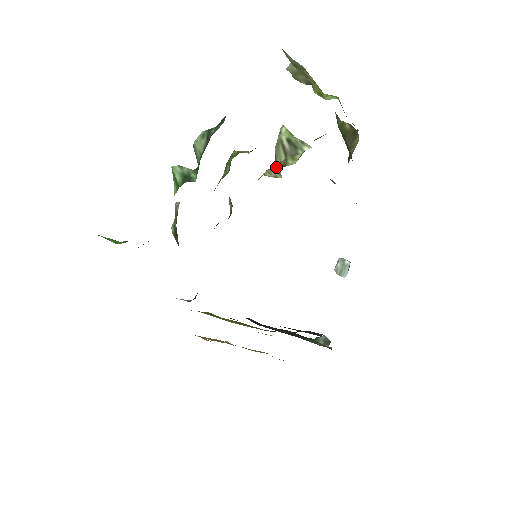
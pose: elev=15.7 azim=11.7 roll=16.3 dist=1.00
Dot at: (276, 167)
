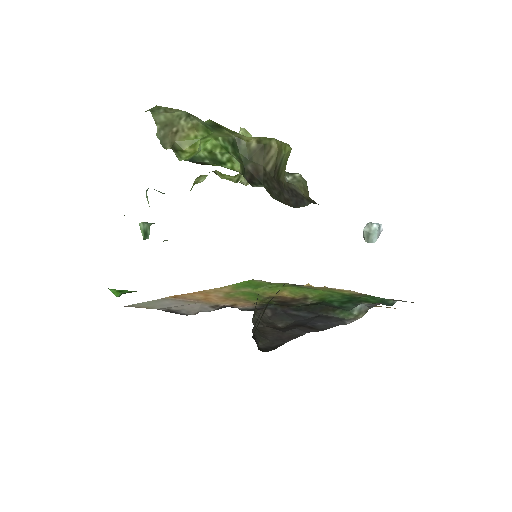
Dot at: occluded
